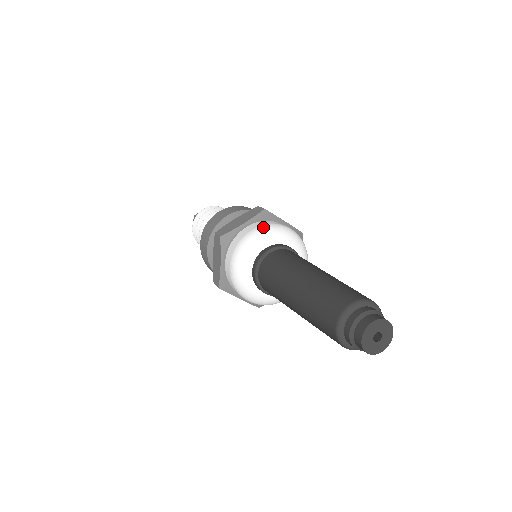
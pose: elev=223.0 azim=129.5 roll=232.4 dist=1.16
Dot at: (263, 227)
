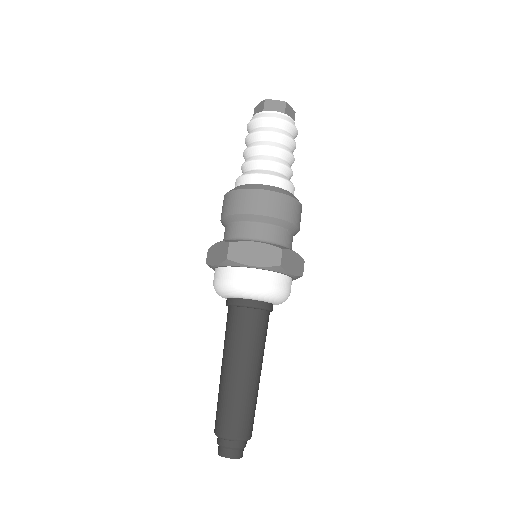
Dot at: (261, 288)
